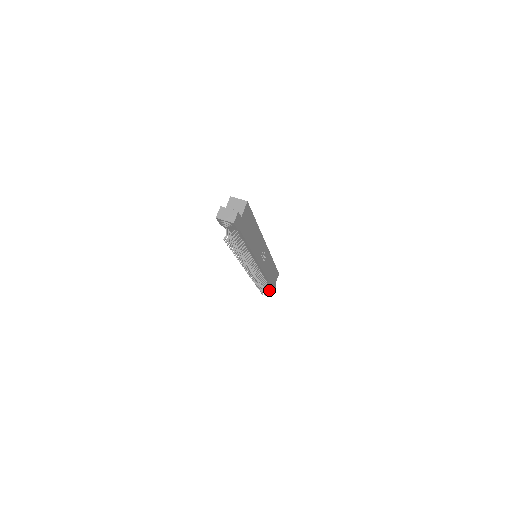
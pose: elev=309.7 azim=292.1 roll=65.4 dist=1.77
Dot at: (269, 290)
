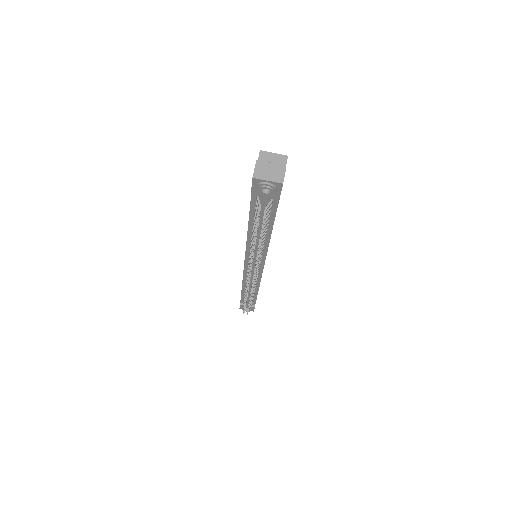
Dot at: occluded
